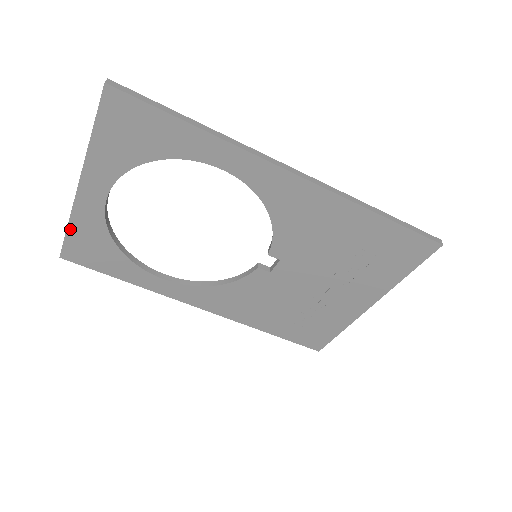
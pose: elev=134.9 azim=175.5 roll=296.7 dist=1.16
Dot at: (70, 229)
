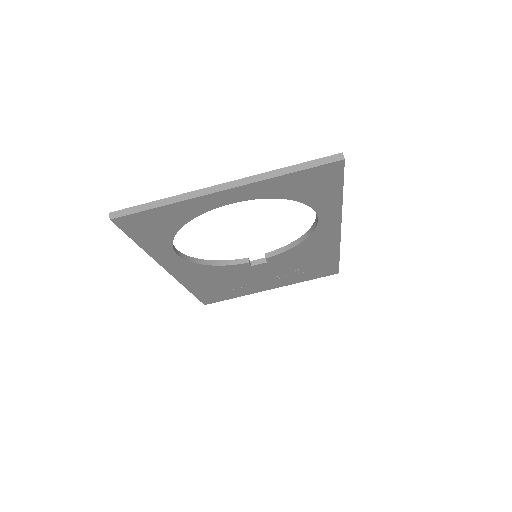
Dot at: (162, 208)
